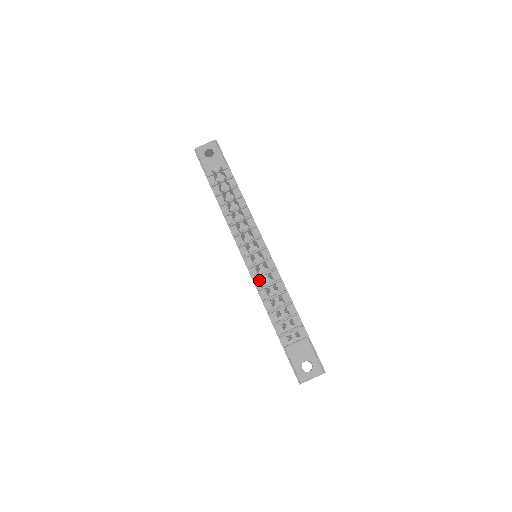
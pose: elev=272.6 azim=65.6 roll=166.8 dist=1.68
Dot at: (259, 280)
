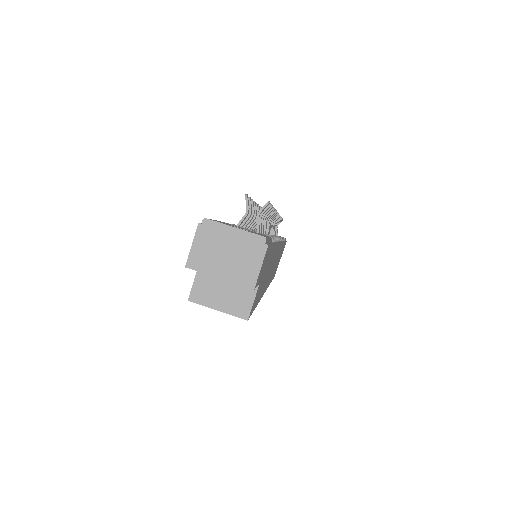
Dot at: occluded
